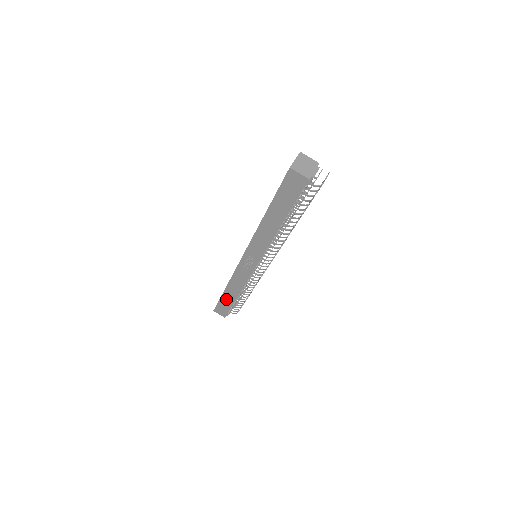
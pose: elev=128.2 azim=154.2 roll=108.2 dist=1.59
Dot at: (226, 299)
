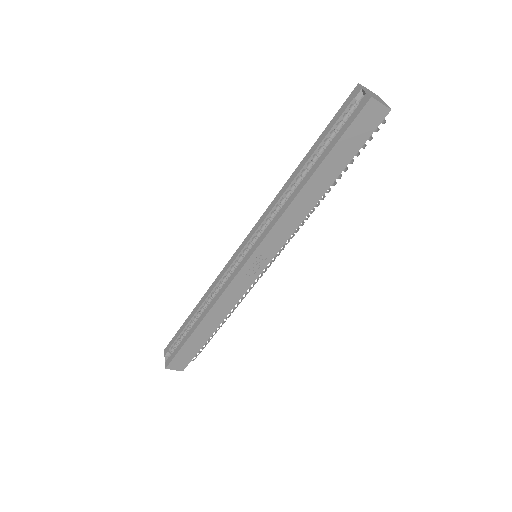
Dot at: (195, 340)
